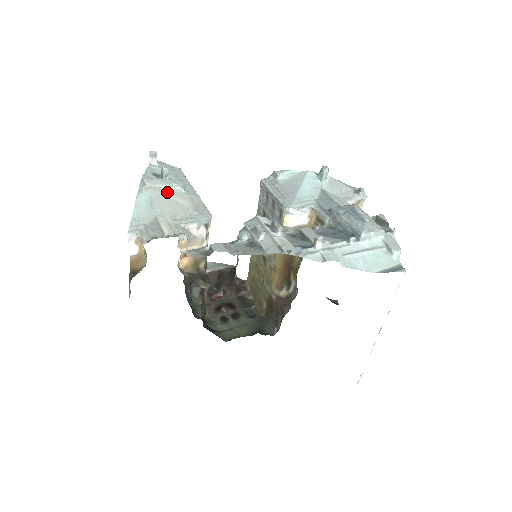
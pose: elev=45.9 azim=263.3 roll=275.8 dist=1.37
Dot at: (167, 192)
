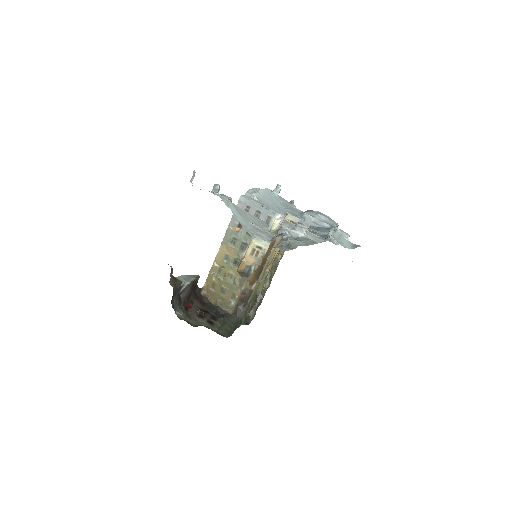
Dot at: occluded
